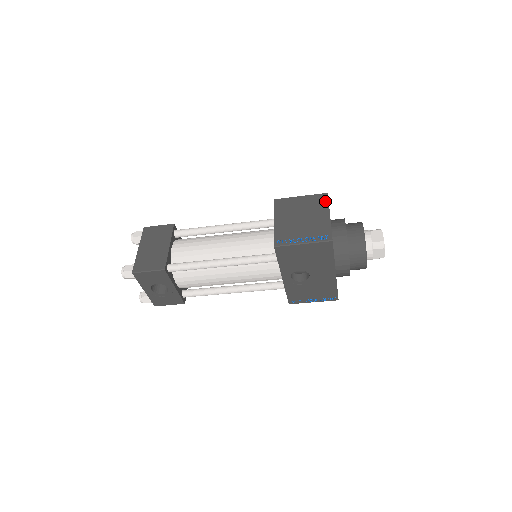
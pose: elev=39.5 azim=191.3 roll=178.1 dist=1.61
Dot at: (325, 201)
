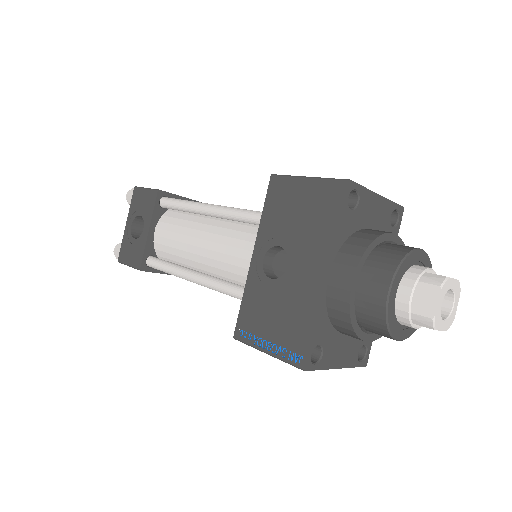
Dot at: occluded
